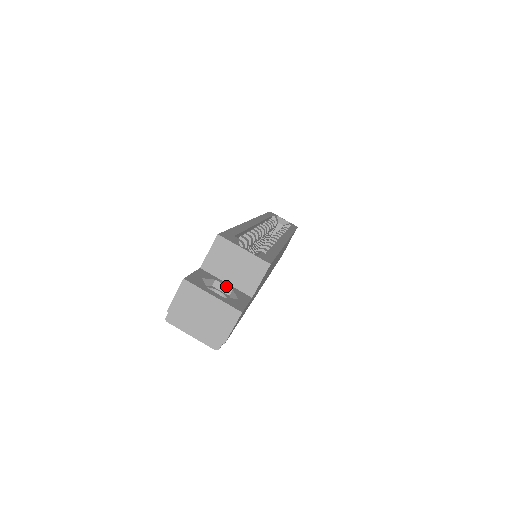
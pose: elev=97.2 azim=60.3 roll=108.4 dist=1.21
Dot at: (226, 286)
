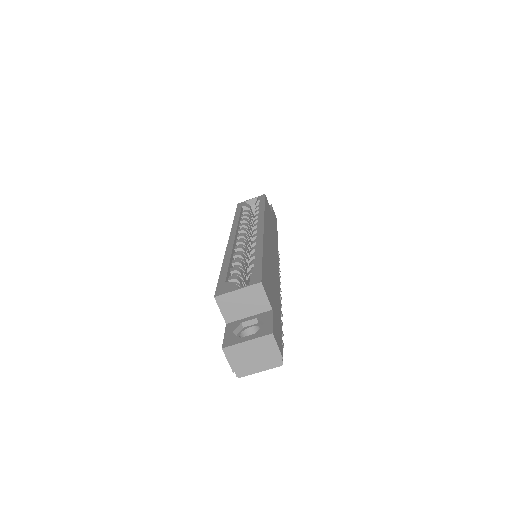
Dot at: (251, 320)
